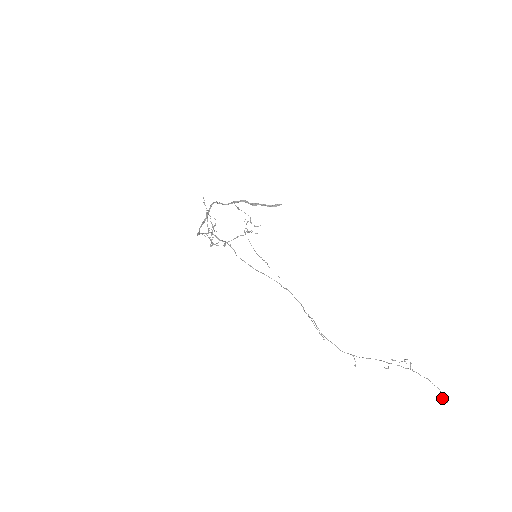
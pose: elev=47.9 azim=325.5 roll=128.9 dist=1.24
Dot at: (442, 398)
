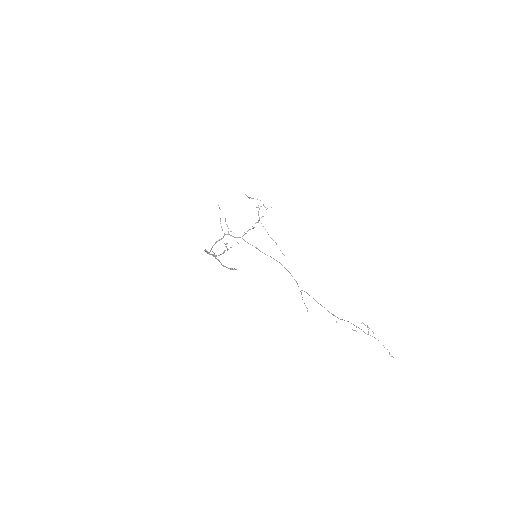
Dot at: occluded
